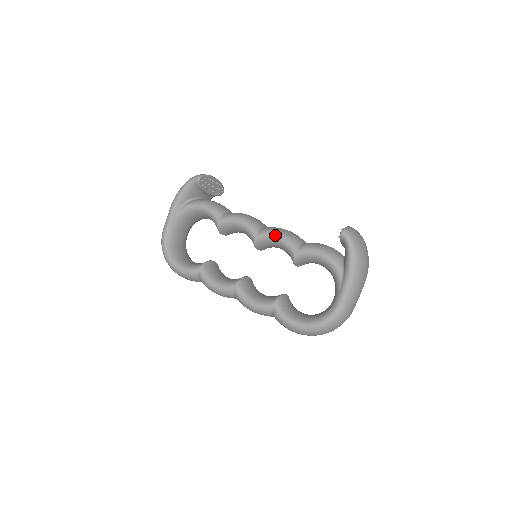
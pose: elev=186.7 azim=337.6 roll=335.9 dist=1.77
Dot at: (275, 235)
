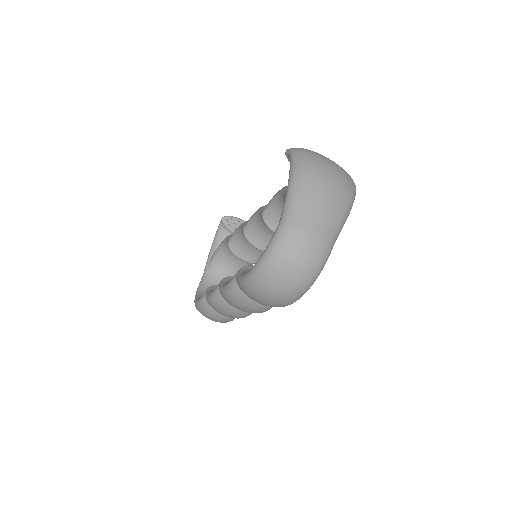
Dot at: (255, 212)
